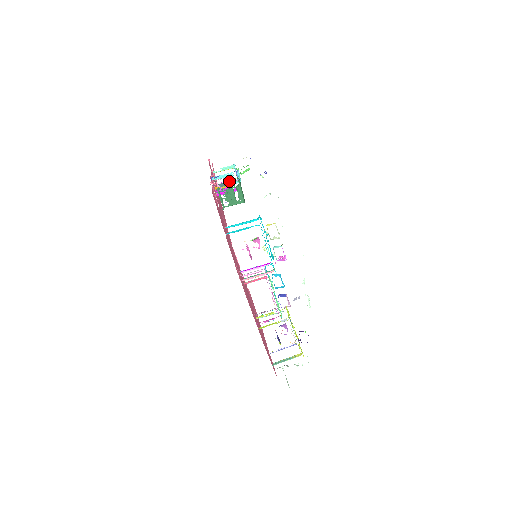
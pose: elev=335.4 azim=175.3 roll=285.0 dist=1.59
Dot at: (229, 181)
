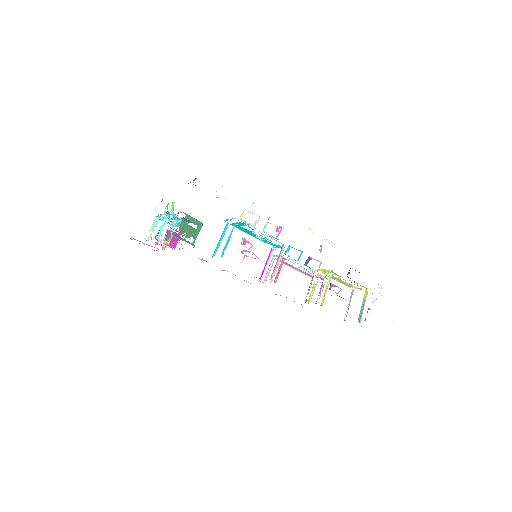
Dot at: occluded
